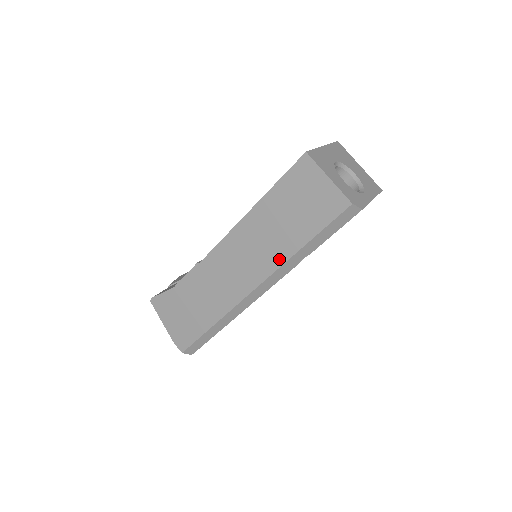
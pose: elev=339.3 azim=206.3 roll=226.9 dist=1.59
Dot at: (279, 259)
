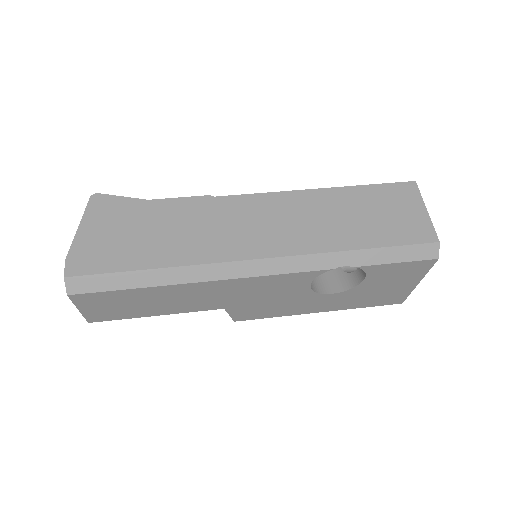
Dot at: (322, 245)
